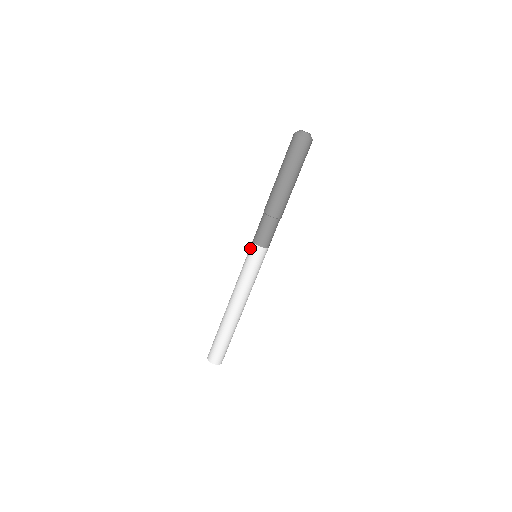
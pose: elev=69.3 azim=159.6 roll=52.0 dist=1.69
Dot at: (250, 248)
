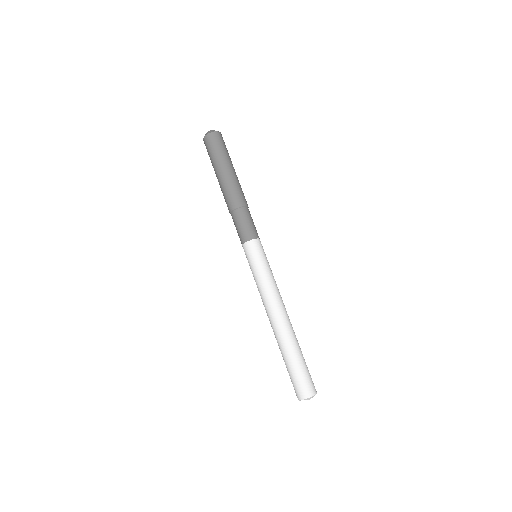
Dot at: (249, 249)
